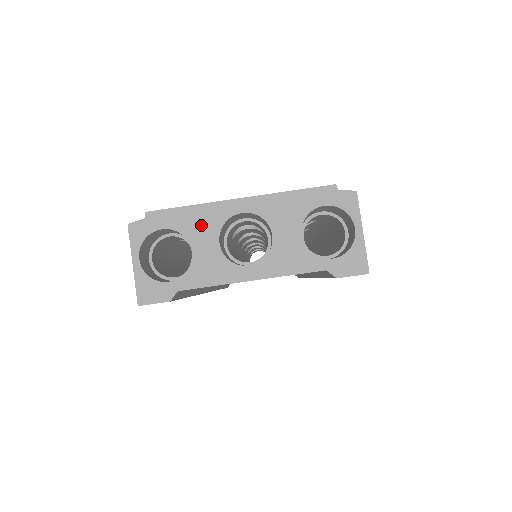
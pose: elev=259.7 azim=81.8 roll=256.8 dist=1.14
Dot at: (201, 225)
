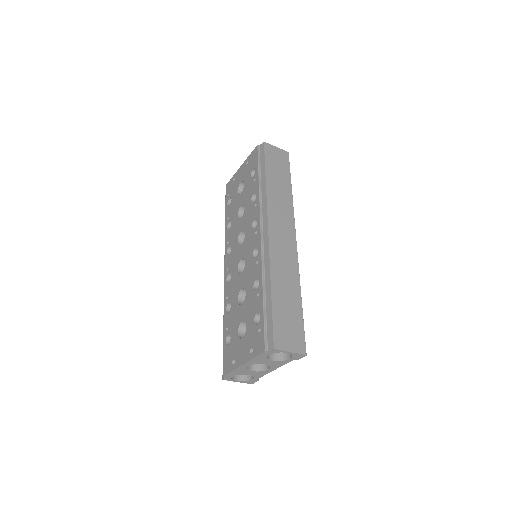
Dot at: (241, 372)
